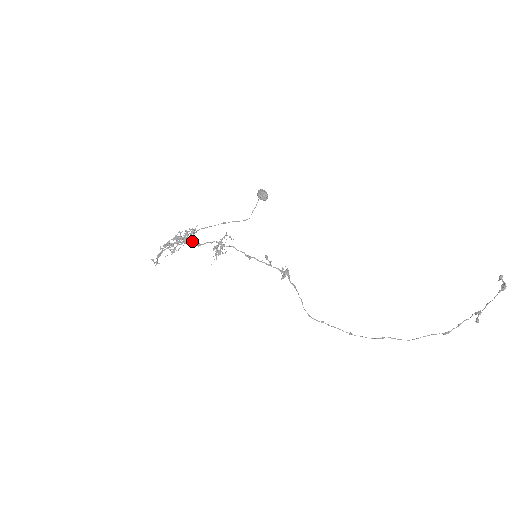
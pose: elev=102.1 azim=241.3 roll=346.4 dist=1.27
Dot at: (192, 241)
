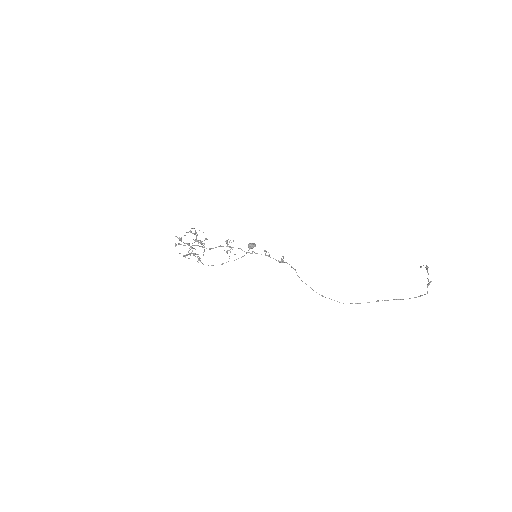
Dot at: (198, 262)
